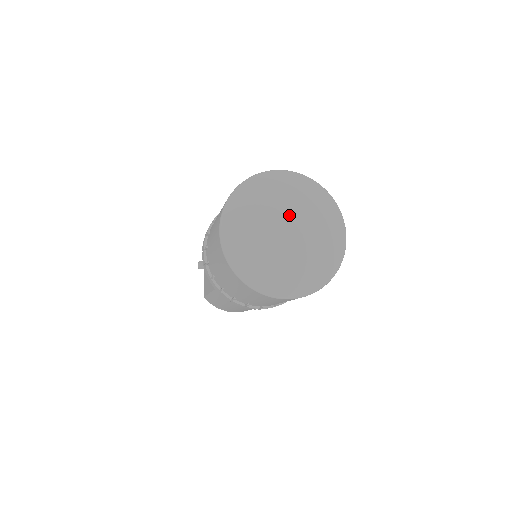
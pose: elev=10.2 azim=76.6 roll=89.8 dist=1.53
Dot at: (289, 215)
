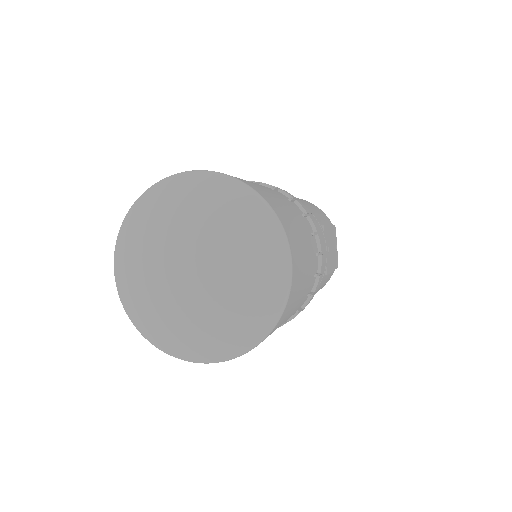
Dot at: (184, 249)
